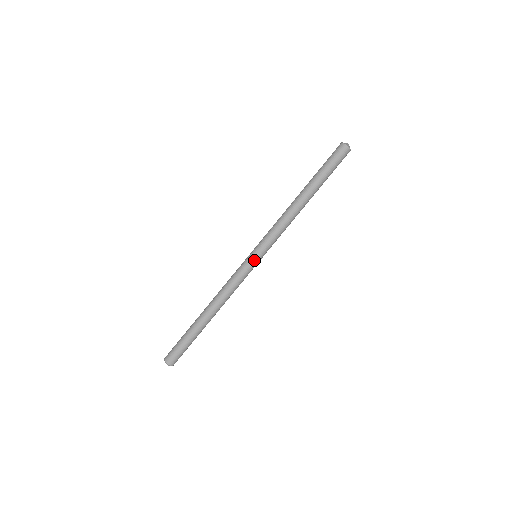
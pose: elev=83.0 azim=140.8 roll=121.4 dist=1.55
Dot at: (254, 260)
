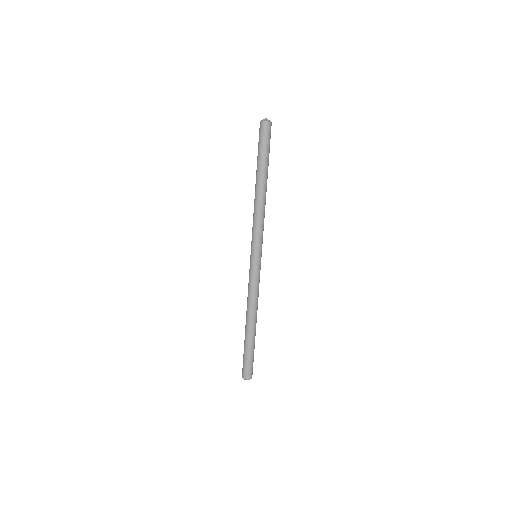
Dot at: (259, 261)
